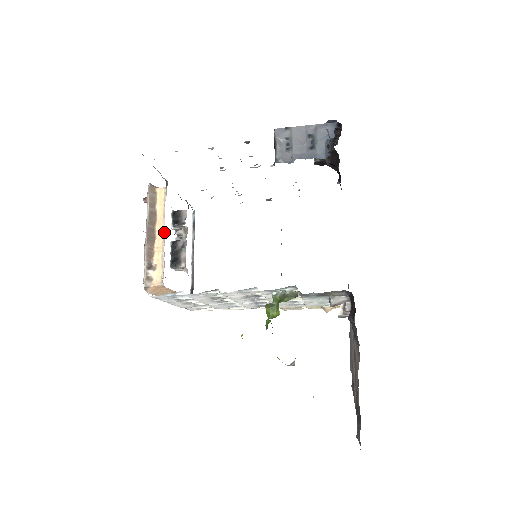
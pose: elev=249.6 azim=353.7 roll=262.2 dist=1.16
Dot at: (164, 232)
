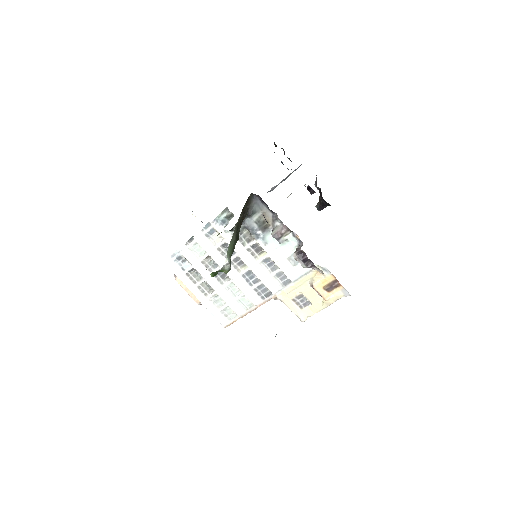
Dot at: occluded
